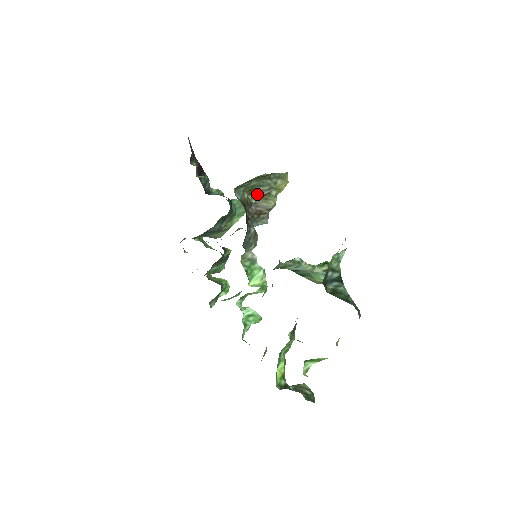
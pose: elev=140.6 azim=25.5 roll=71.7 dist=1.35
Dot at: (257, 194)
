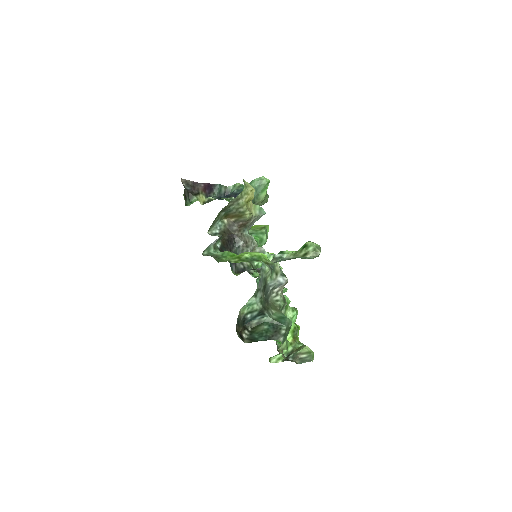
Dot at: (211, 245)
